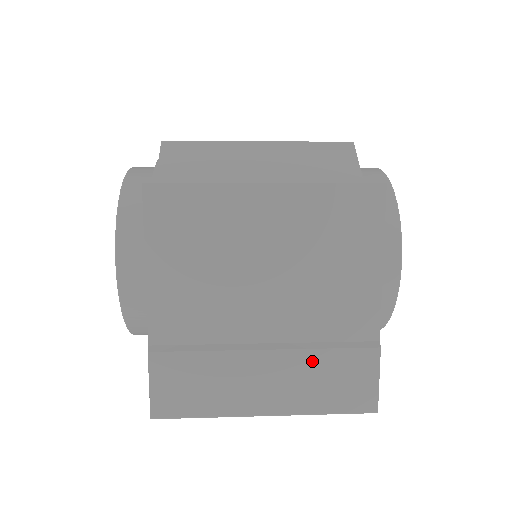
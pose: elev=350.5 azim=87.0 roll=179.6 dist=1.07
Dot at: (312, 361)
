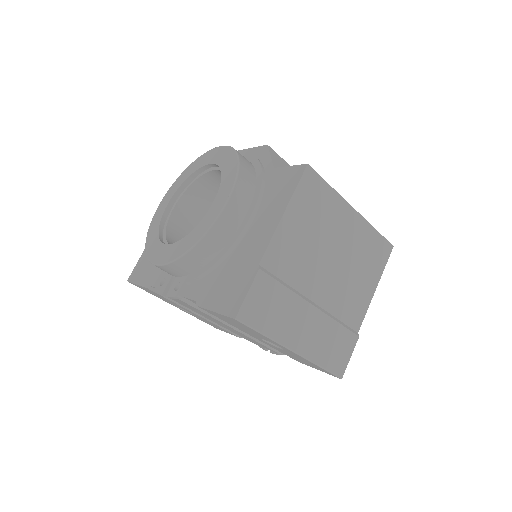
Dot at: (330, 327)
